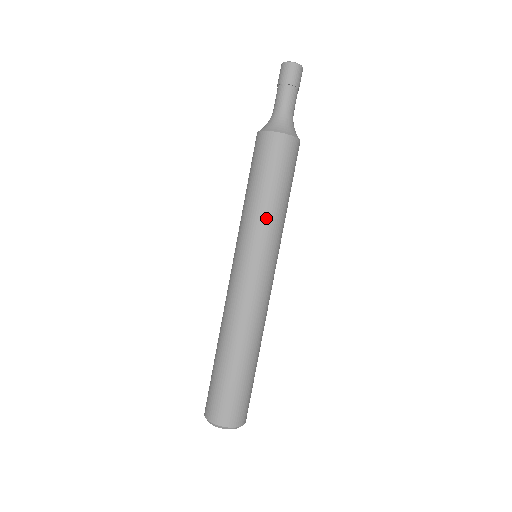
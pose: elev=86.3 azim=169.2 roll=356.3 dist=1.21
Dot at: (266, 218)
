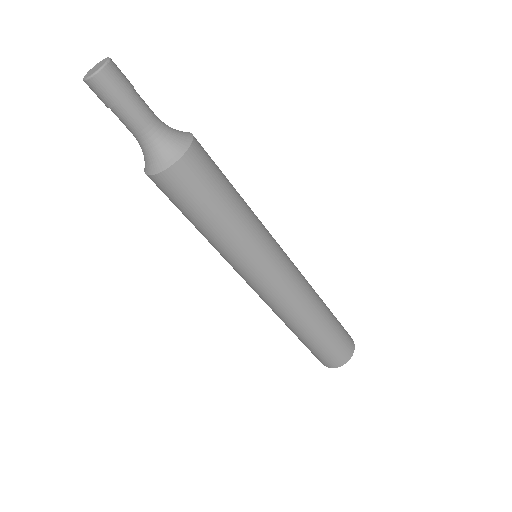
Dot at: (245, 235)
